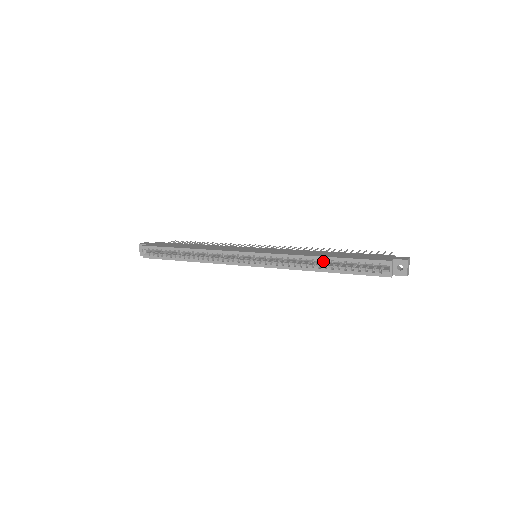
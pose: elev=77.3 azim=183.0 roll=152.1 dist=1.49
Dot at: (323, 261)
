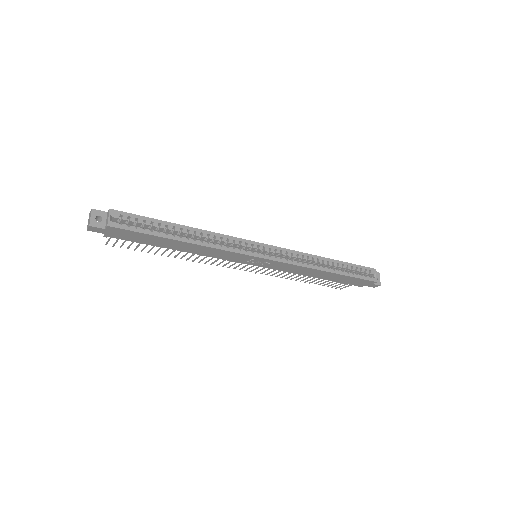
Dot at: (331, 263)
